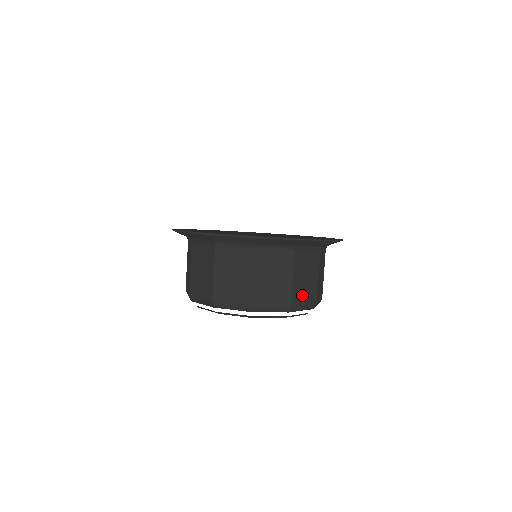
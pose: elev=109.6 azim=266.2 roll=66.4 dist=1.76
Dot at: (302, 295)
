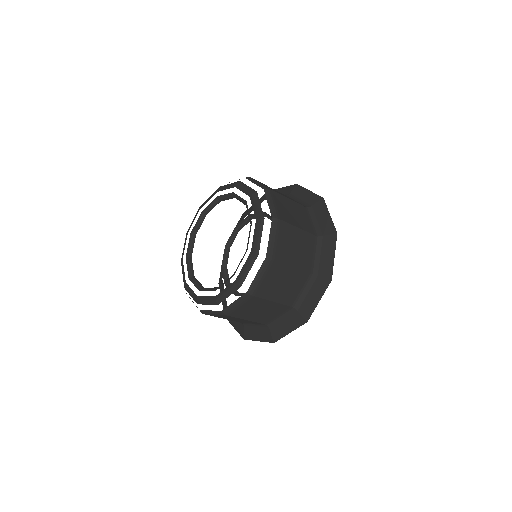
Dot at: (281, 204)
